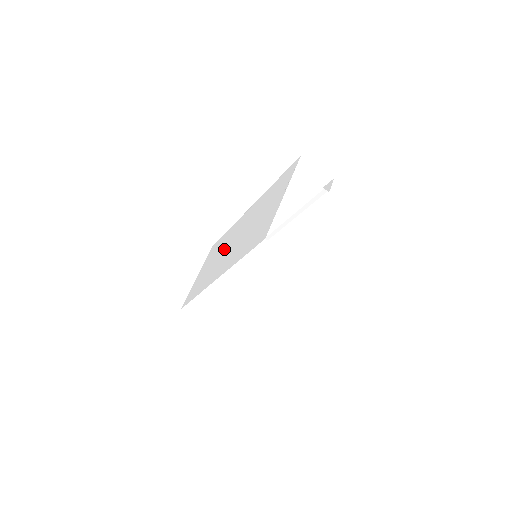
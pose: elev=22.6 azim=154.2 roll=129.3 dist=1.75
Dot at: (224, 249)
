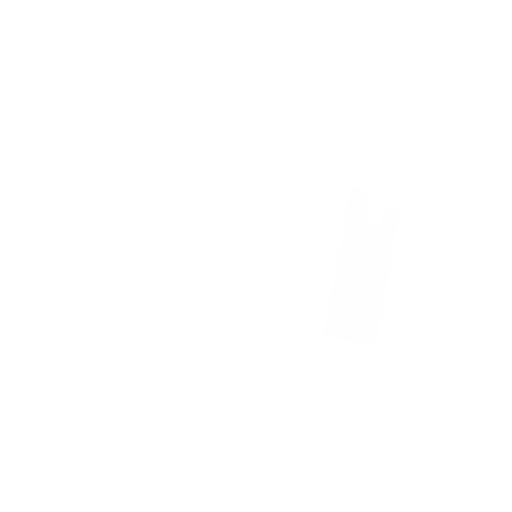
Dot at: (212, 245)
